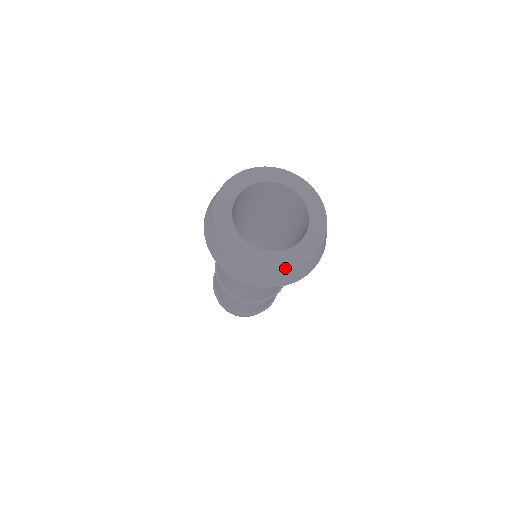
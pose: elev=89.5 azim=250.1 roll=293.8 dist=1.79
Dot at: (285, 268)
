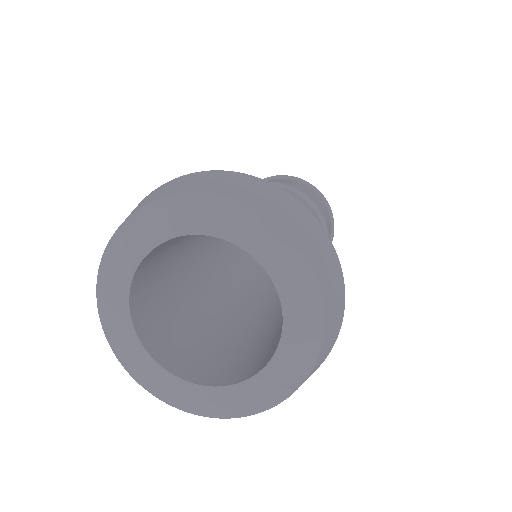
Dot at: (199, 413)
